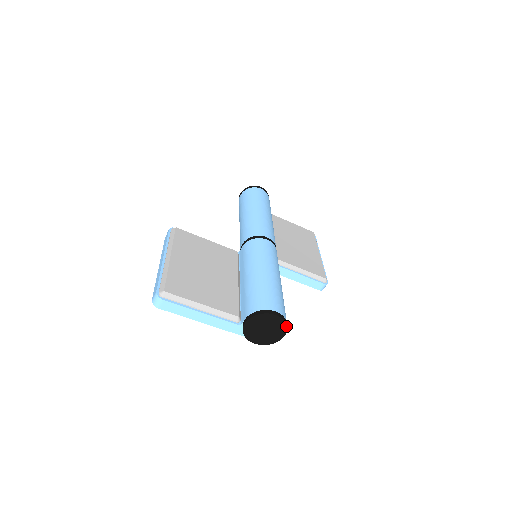
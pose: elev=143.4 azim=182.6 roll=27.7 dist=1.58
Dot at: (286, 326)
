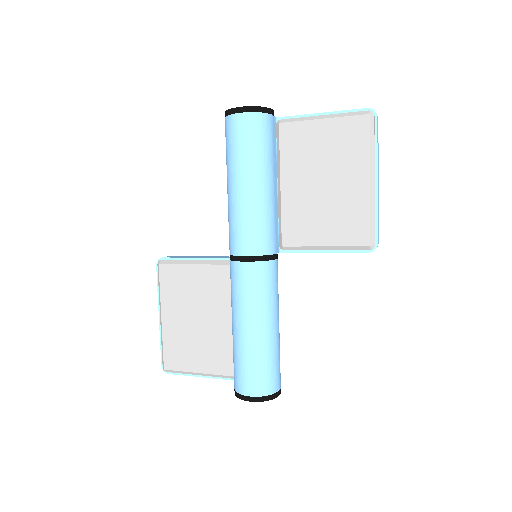
Dot at: (270, 399)
